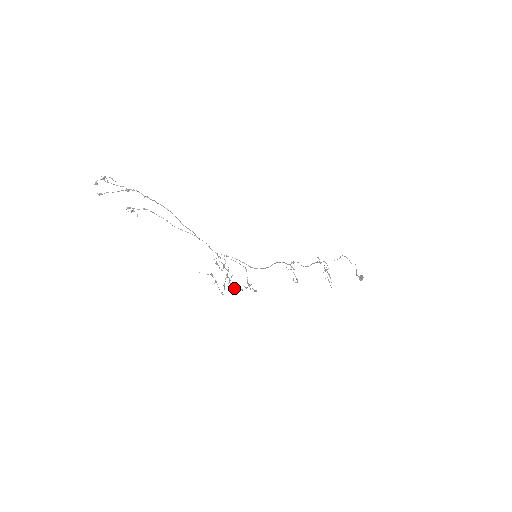
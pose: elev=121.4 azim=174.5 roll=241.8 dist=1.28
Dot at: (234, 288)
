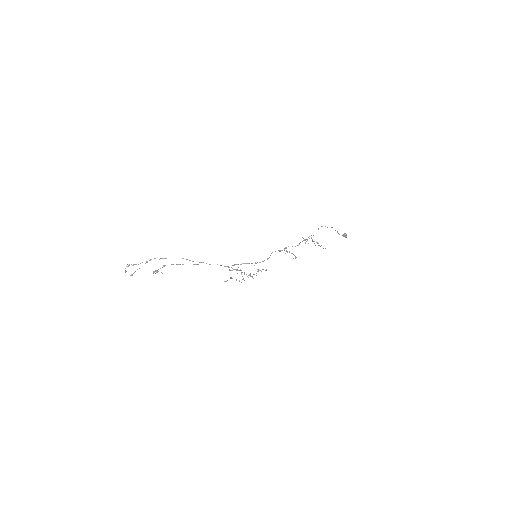
Dot at: occluded
